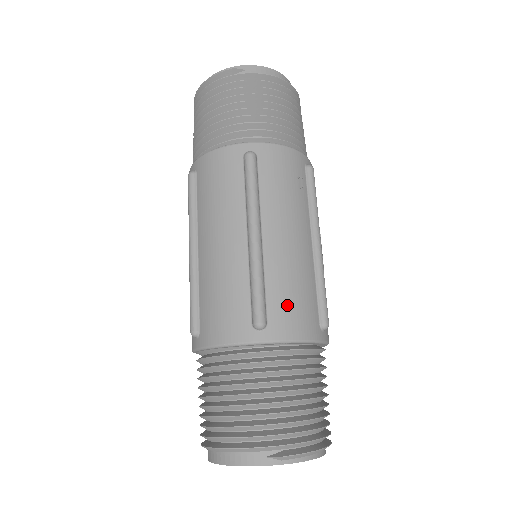
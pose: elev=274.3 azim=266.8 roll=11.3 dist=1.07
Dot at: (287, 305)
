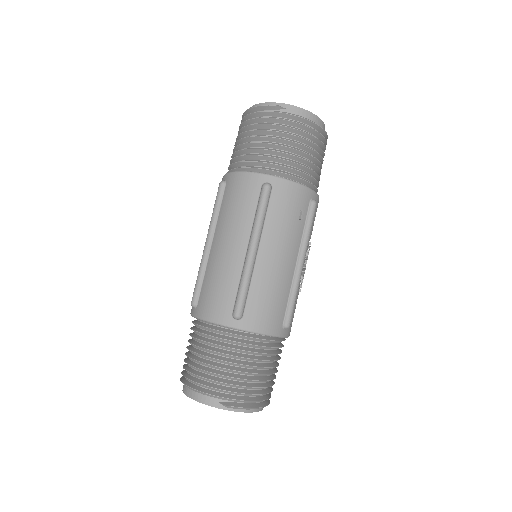
Dot at: (261, 307)
